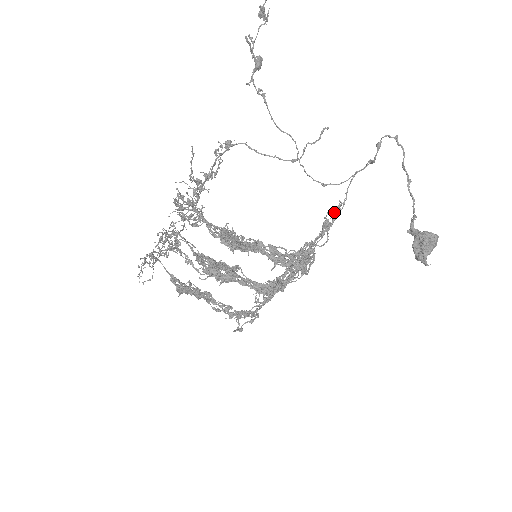
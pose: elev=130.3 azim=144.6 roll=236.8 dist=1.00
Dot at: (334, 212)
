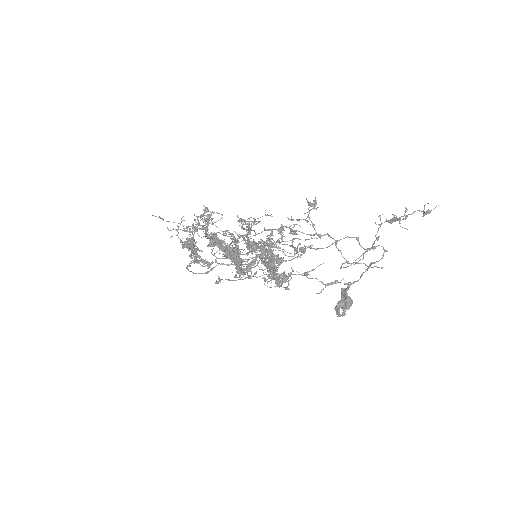
Dot at: occluded
